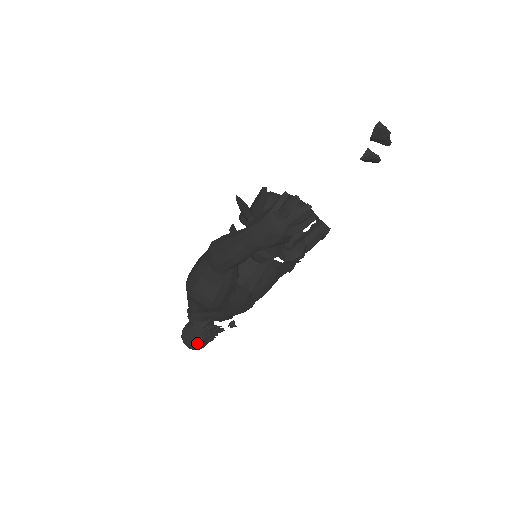
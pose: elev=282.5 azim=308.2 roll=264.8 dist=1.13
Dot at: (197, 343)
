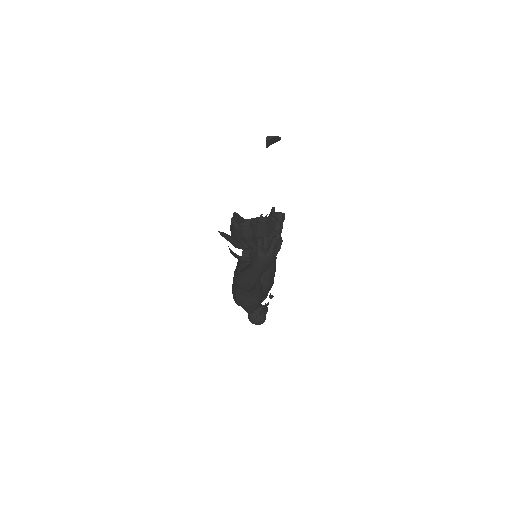
Dot at: (262, 320)
